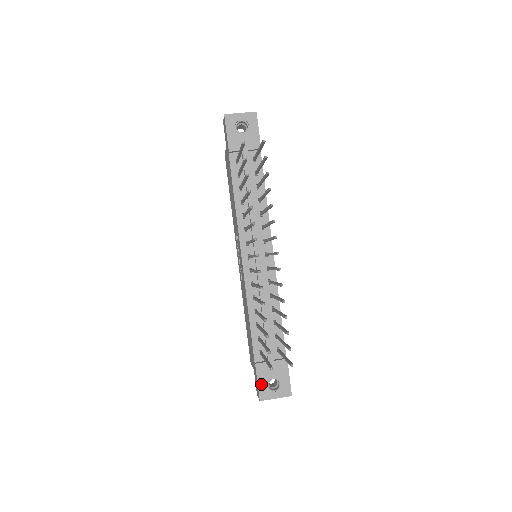
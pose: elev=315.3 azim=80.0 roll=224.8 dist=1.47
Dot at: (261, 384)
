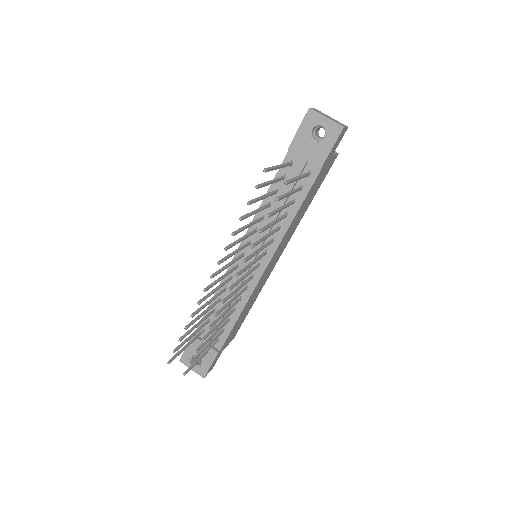
Dot at: (187, 351)
